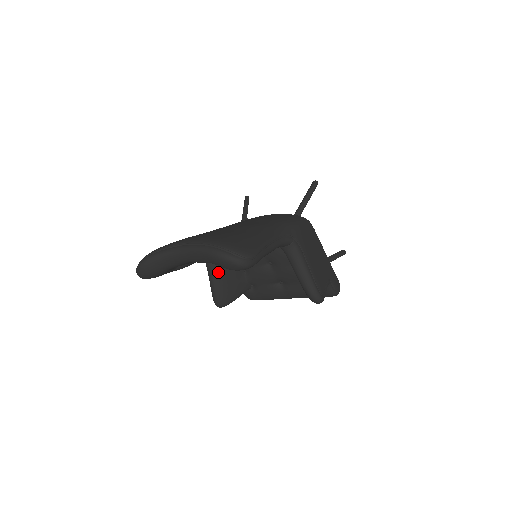
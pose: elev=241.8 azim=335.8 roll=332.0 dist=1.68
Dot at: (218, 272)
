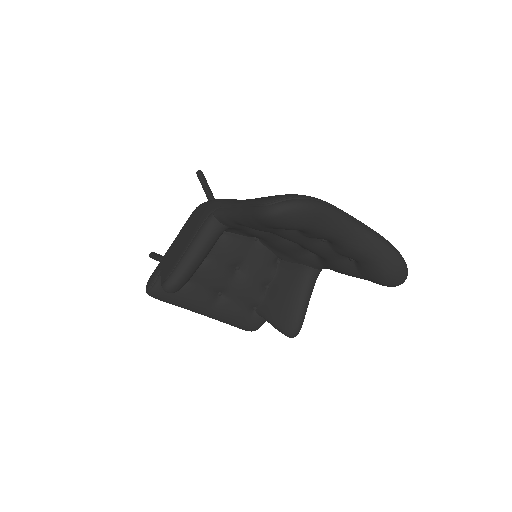
Dot at: (211, 248)
